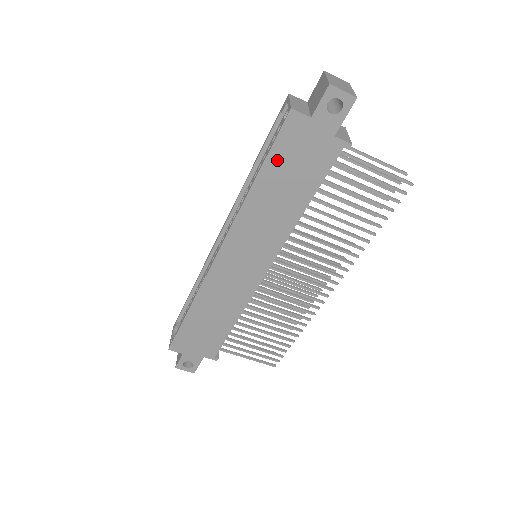
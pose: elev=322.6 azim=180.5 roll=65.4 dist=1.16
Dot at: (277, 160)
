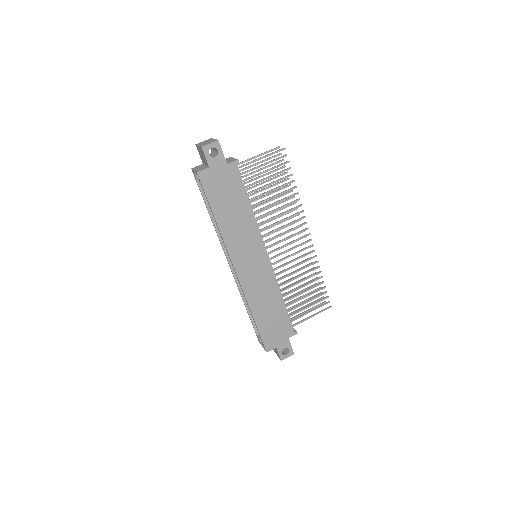
Dot at: (215, 200)
